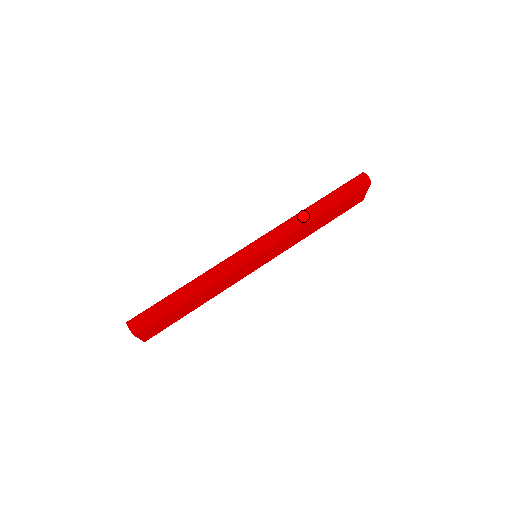
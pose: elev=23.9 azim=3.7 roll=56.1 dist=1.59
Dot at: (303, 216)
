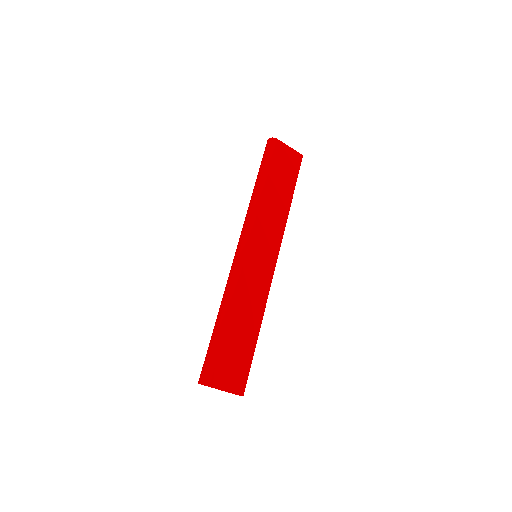
Dot at: (251, 200)
